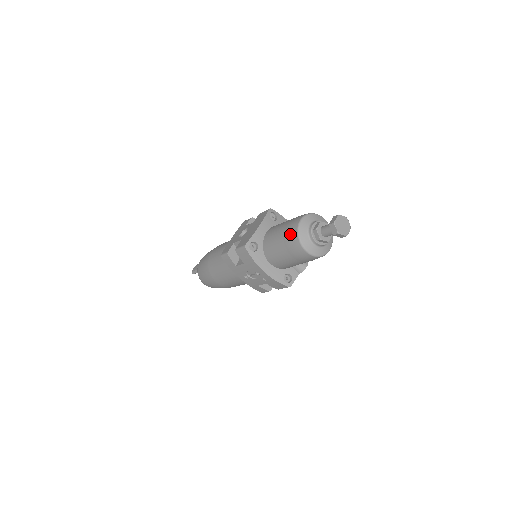
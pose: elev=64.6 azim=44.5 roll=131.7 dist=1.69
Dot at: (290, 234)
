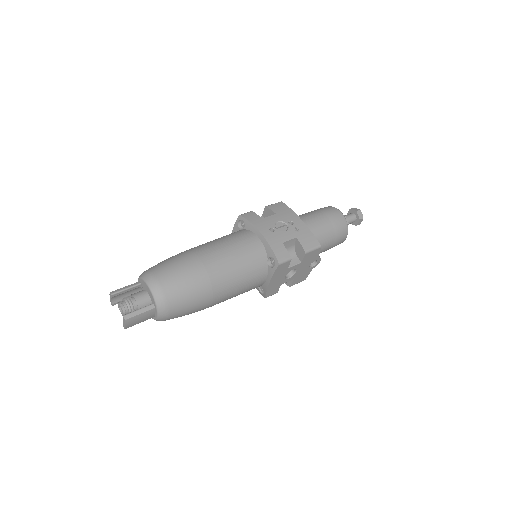
Dot at: (320, 208)
